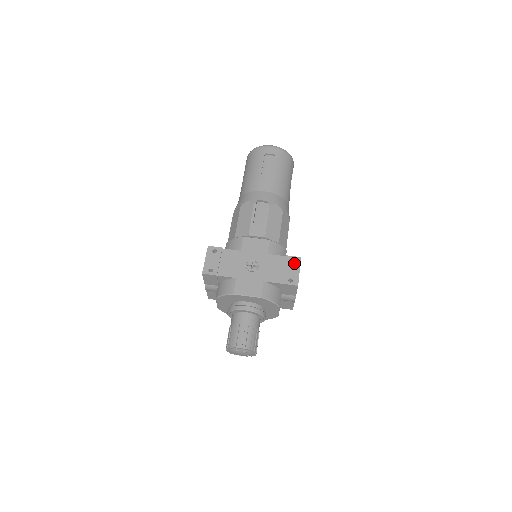
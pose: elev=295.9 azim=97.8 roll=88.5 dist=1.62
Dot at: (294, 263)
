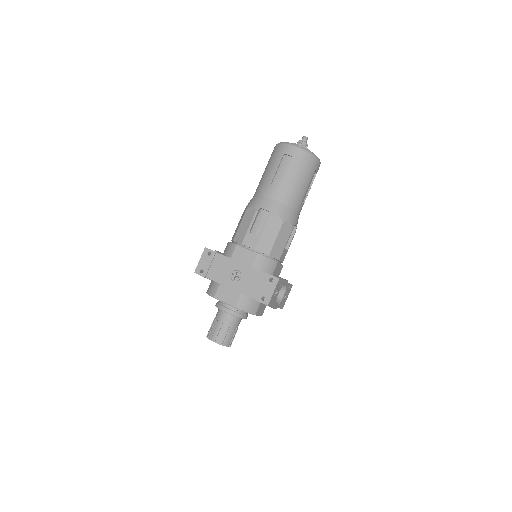
Dot at: (271, 283)
